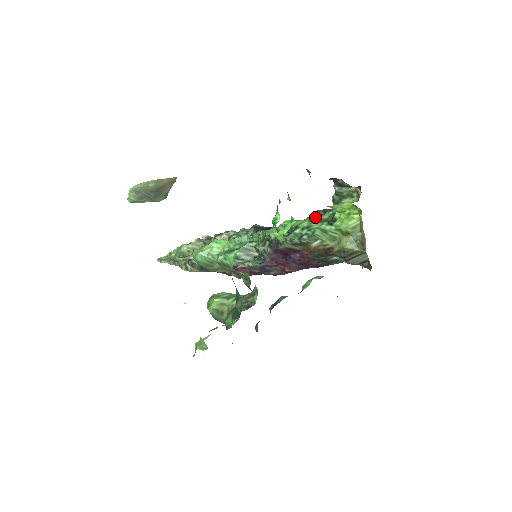
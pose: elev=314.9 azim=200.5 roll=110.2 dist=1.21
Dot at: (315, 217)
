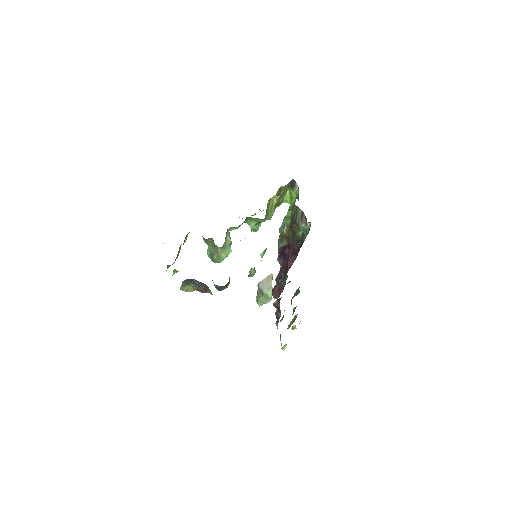
Dot at: occluded
